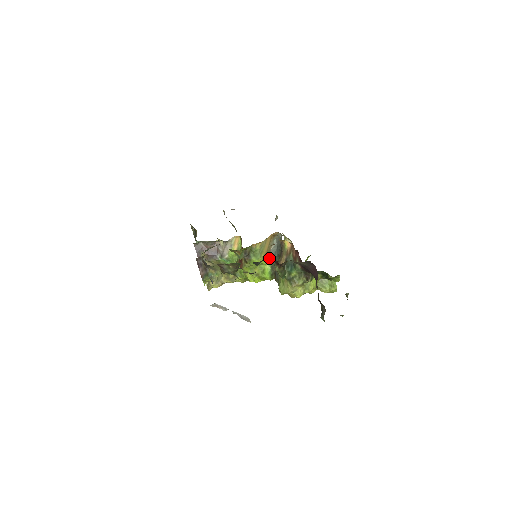
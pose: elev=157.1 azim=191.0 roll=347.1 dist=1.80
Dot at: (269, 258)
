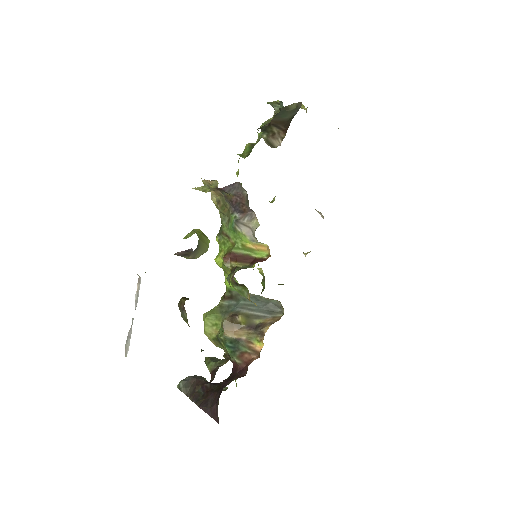
Dot at: (249, 293)
